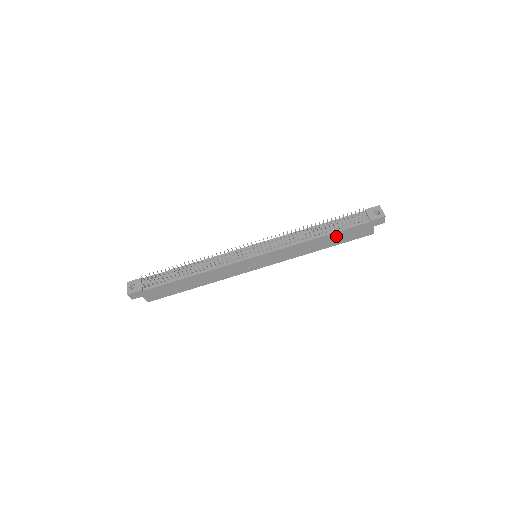
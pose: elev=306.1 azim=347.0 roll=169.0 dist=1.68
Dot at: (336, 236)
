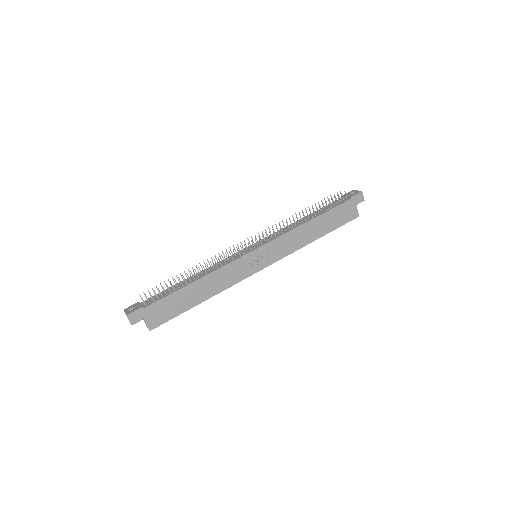
Dot at: (326, 219)
